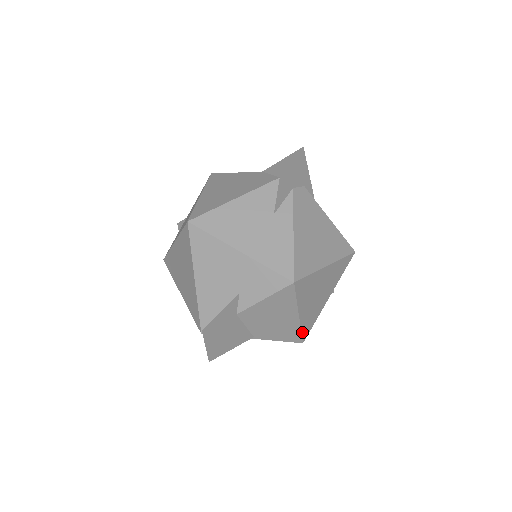
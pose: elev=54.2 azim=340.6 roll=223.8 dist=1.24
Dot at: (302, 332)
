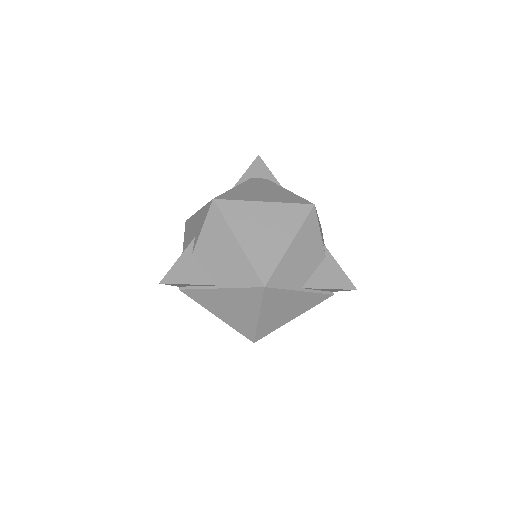
Dot at: (255, 269)
